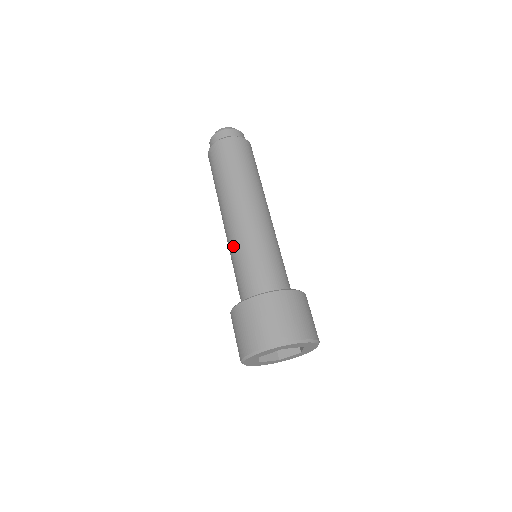
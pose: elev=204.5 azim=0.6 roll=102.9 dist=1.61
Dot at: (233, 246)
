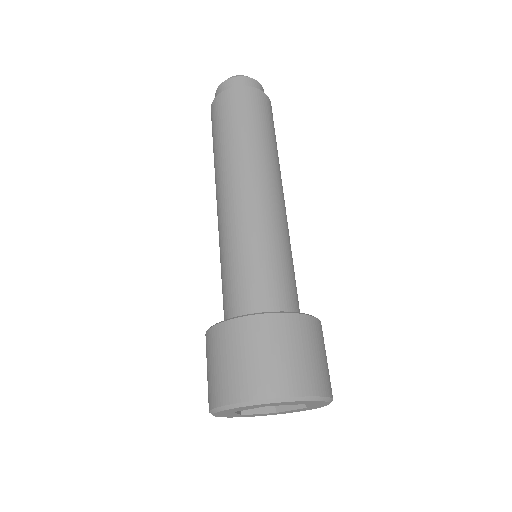
Dot at: (251, 227)
